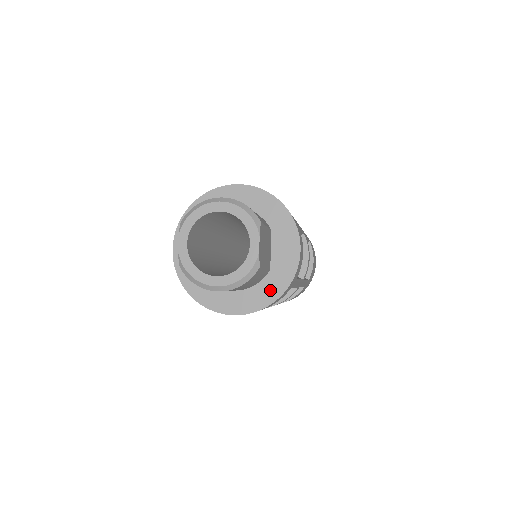
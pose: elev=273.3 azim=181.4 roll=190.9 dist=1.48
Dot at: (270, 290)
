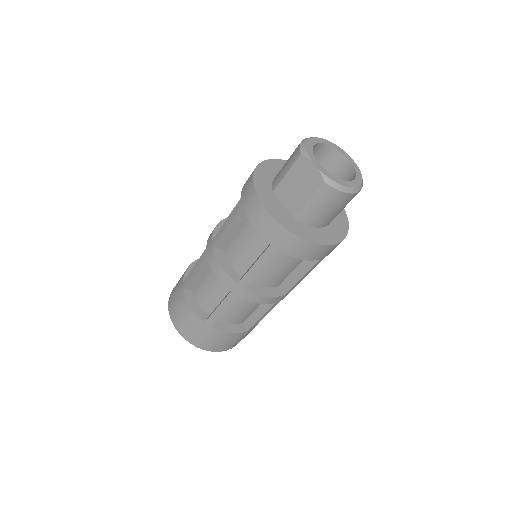
Dot at: (341, 220)
